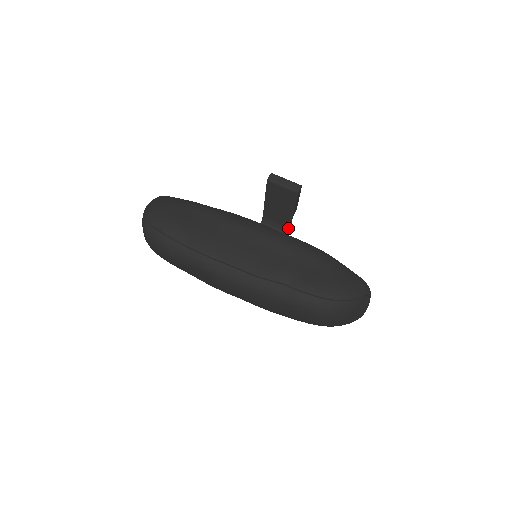
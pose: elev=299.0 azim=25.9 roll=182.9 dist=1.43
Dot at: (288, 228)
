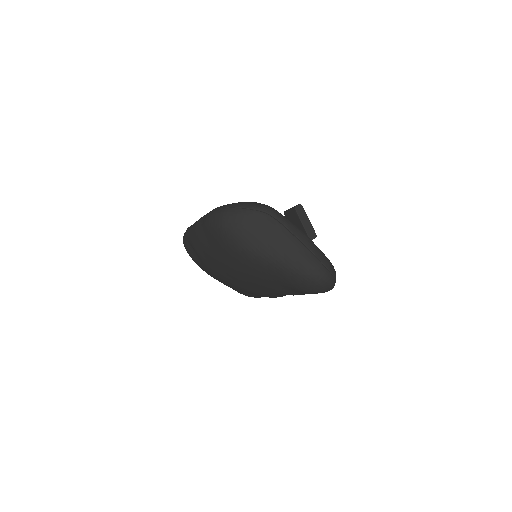
Dot at: occluded
